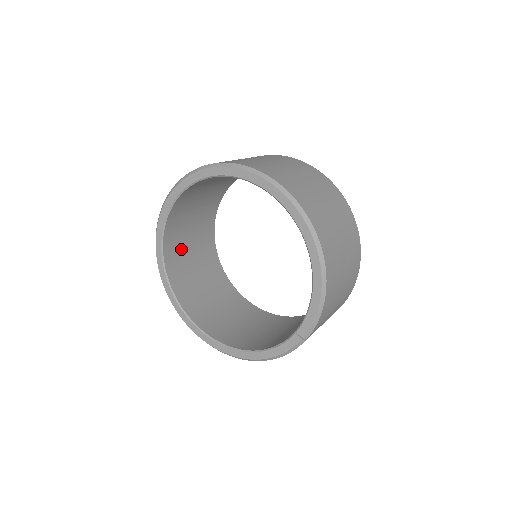
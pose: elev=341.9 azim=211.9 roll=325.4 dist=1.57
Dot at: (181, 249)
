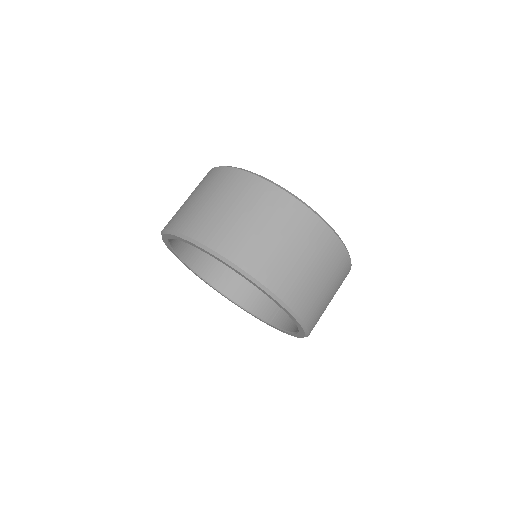
Dot at: occluded
